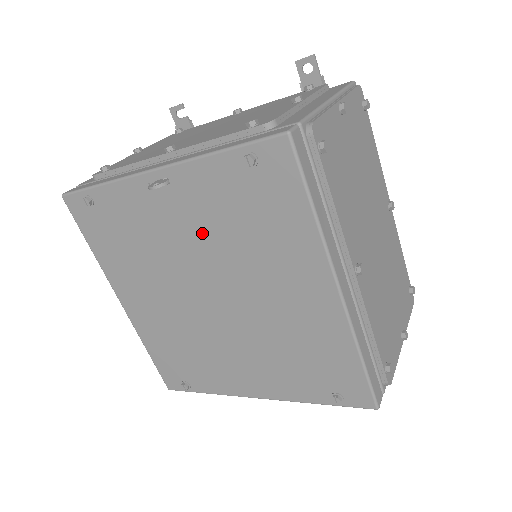
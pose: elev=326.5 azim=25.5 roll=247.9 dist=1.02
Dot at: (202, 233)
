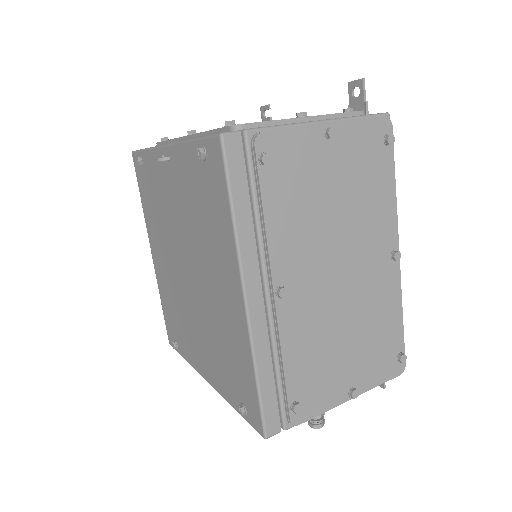
Dot at: (183, 210)
